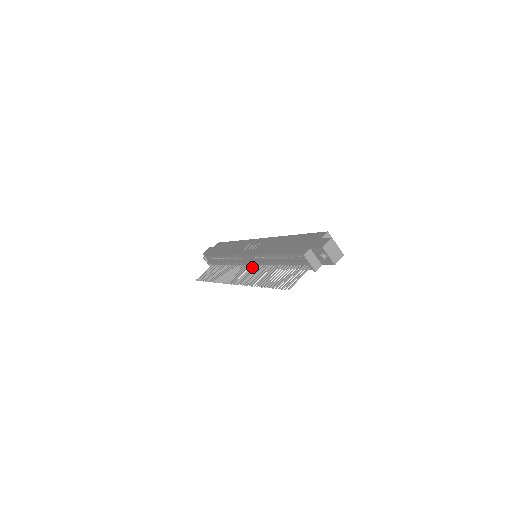
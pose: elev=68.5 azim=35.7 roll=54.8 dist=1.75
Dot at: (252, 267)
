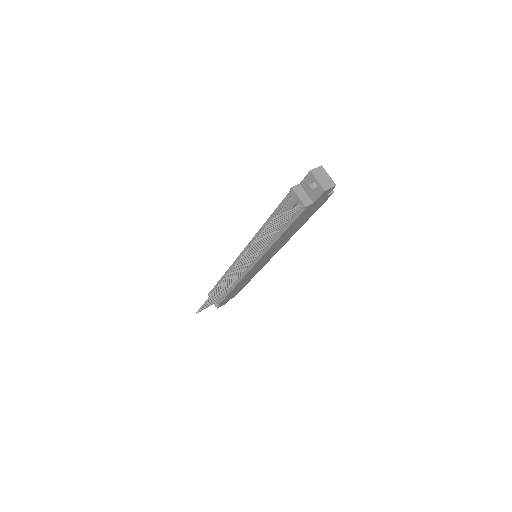
Dot at: occluded
